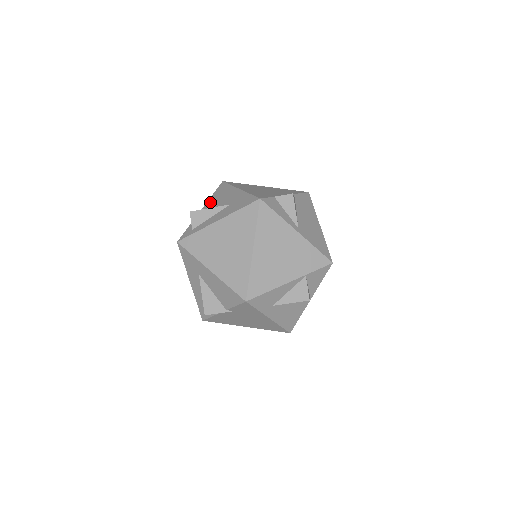
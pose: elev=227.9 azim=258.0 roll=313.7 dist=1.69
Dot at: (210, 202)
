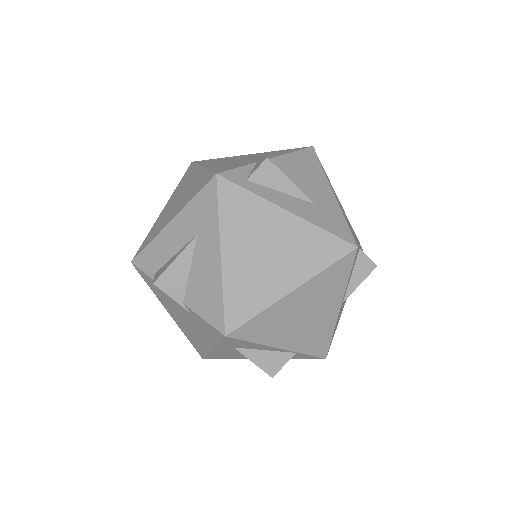
Dot at: (287, 161)
